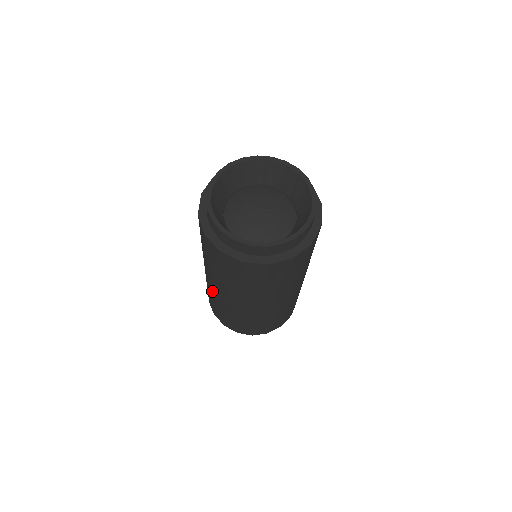
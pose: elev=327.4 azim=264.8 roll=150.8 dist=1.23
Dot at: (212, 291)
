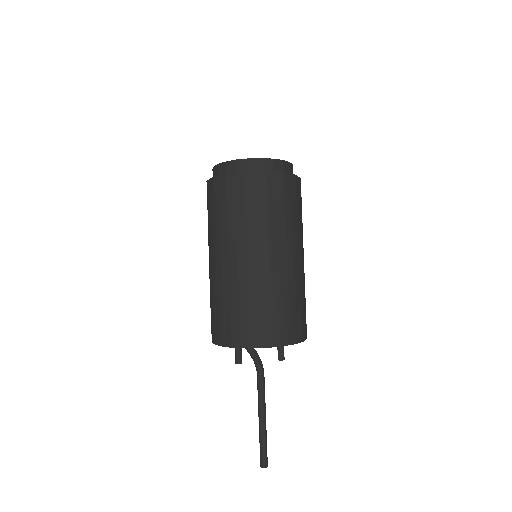
Dot at: (218, 280)
